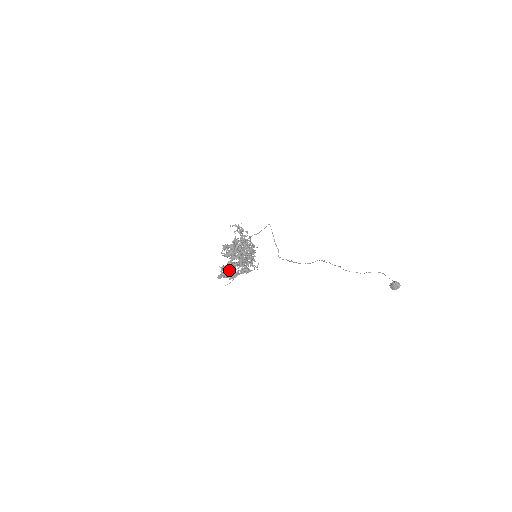
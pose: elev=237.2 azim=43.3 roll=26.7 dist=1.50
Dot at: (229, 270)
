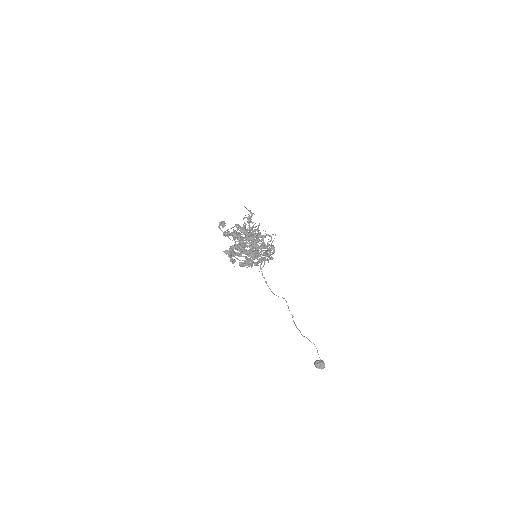
Dot at: (248, 254)
